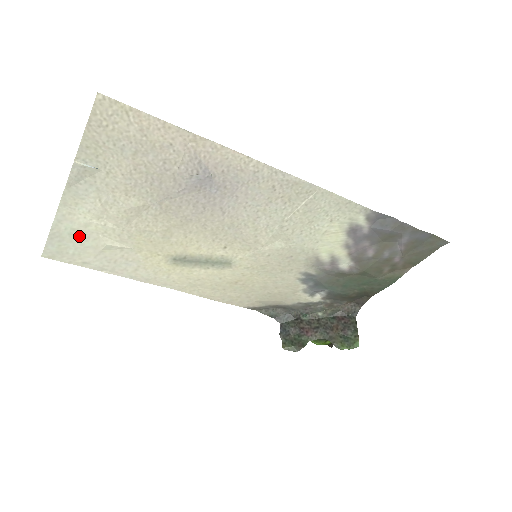
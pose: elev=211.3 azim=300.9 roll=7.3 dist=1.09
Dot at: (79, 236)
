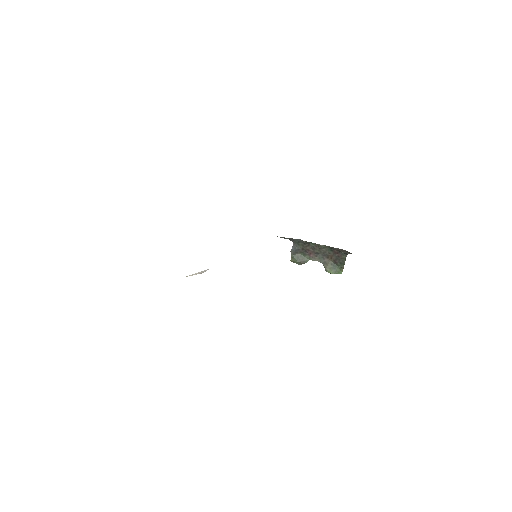
Dot at: occluded
